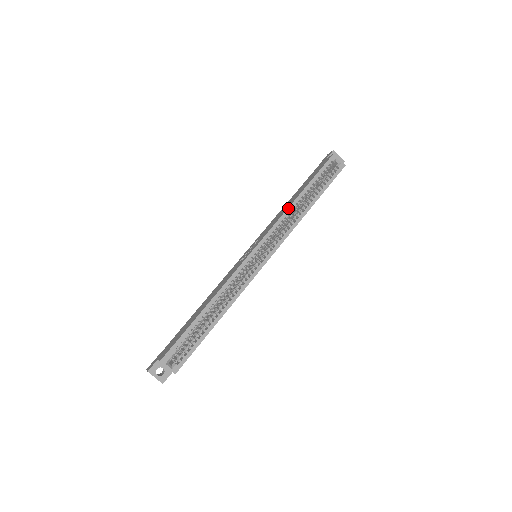
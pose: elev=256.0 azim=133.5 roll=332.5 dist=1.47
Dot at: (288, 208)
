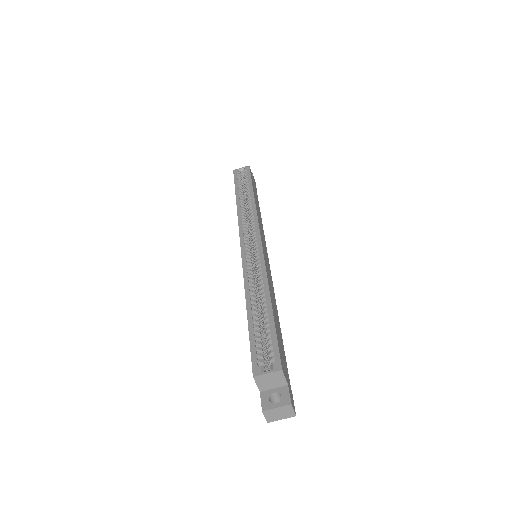
Dot at: (237, 210)
